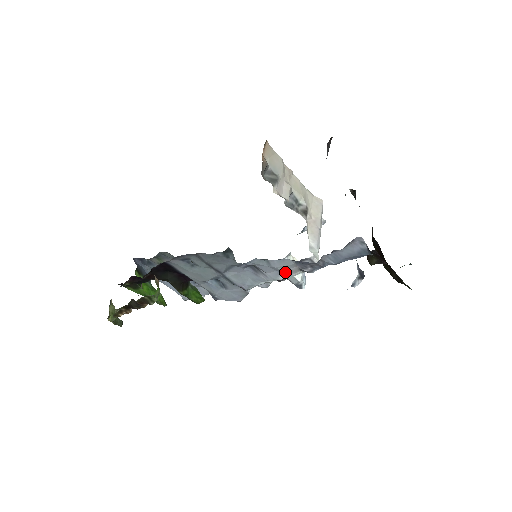
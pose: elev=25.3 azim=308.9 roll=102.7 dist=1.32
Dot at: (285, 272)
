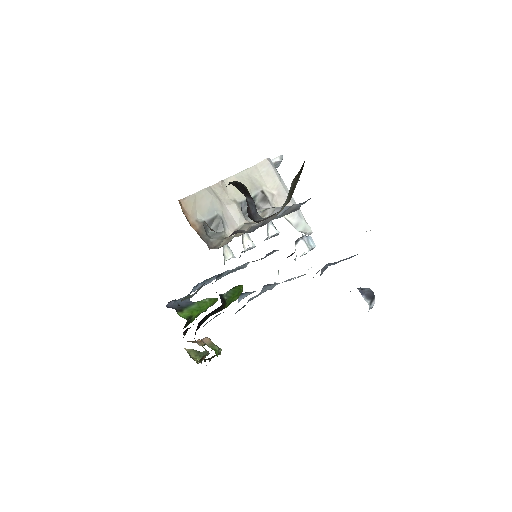
Dot at: occluded
